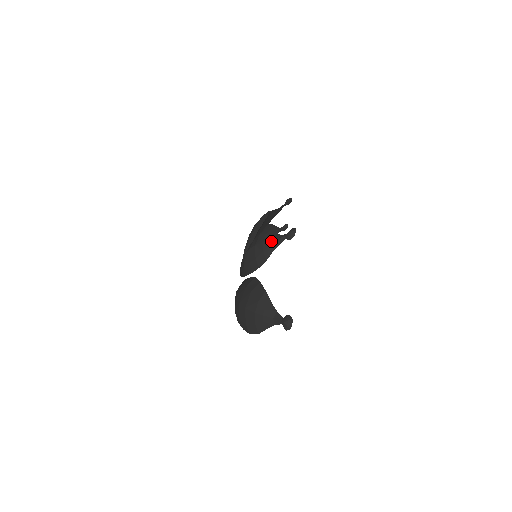
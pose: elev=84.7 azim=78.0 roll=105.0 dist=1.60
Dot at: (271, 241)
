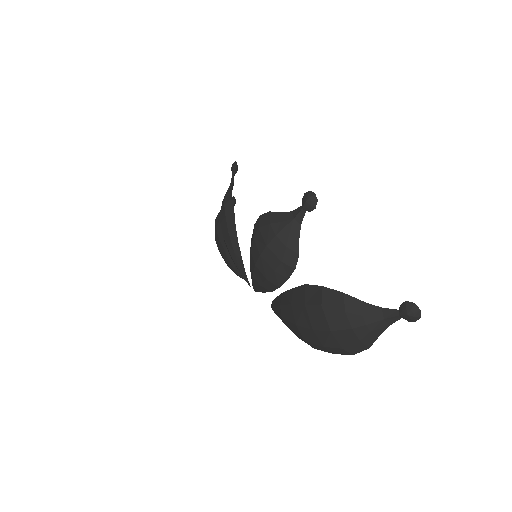
Dot at: (287, 227)
